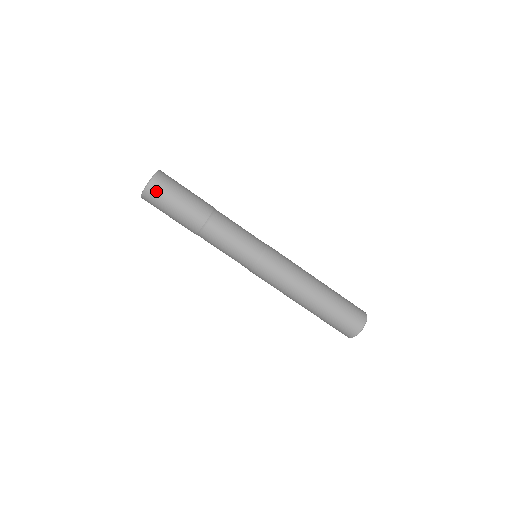
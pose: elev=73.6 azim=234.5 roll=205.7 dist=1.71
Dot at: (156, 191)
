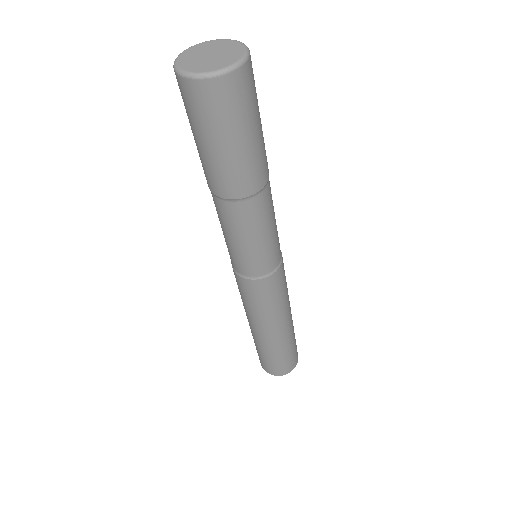
Dot at: (190, 98)
